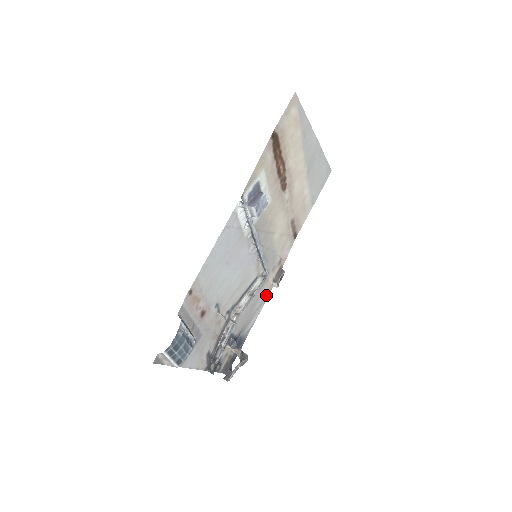
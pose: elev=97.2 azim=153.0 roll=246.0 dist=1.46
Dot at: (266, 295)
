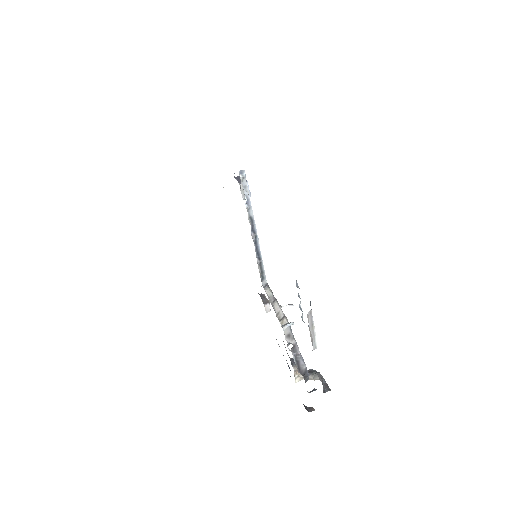
Dot at: occluded
